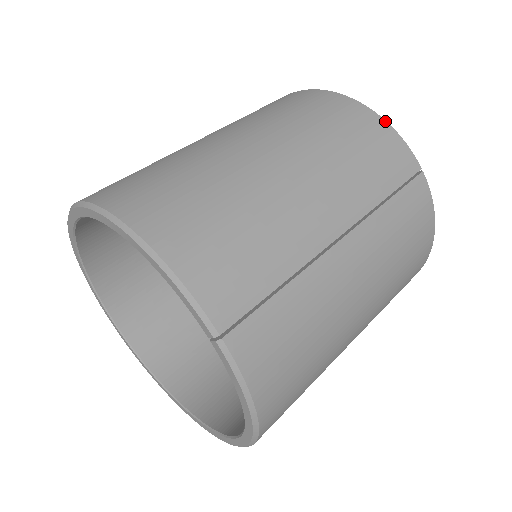
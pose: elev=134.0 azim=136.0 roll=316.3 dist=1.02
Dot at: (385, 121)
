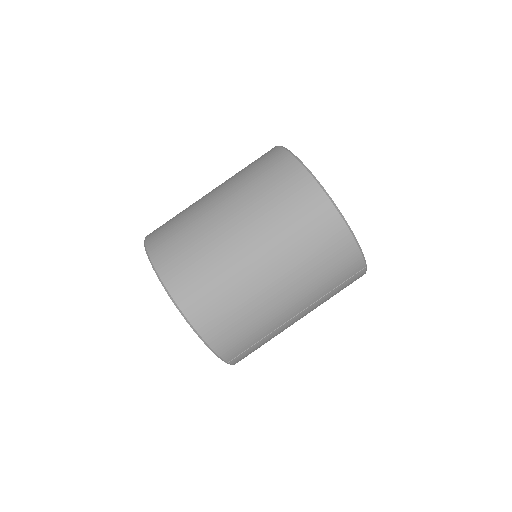
Dot at: (357, 245)
